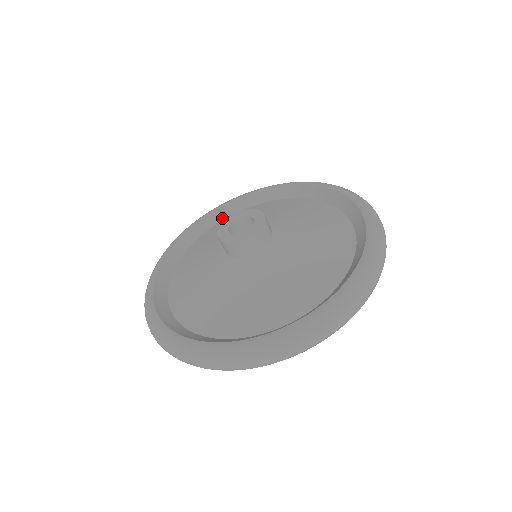
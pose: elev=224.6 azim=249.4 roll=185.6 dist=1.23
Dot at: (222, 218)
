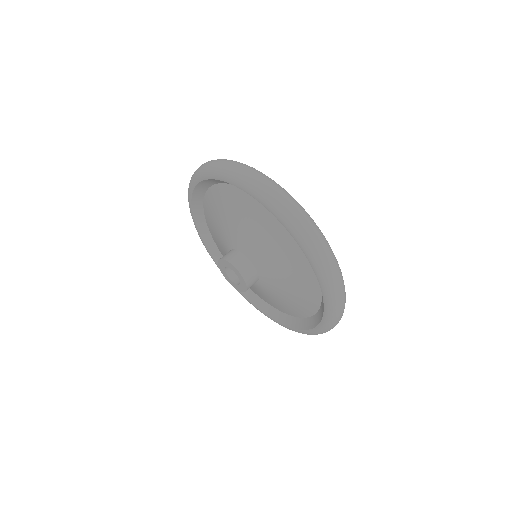
Dot at: (203, 217)
